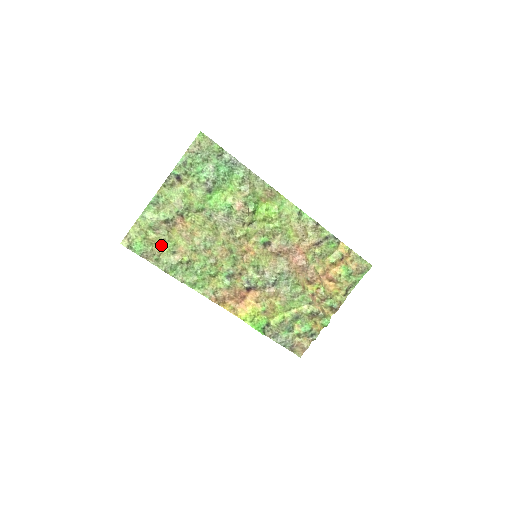
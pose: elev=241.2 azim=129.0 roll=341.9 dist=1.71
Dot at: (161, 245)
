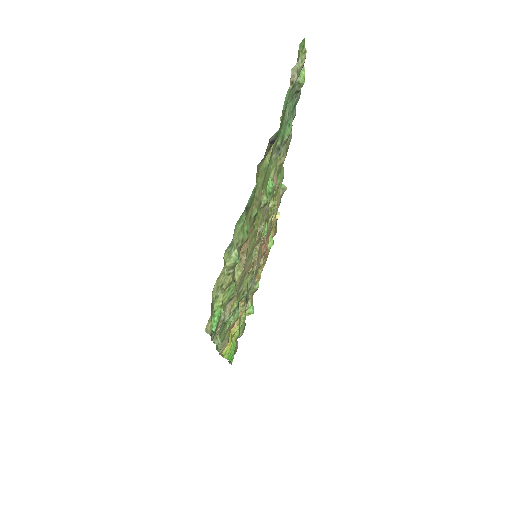
Dot at: (223, 295)
